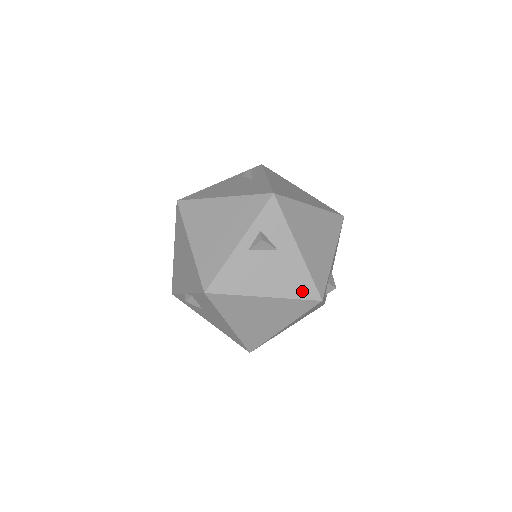
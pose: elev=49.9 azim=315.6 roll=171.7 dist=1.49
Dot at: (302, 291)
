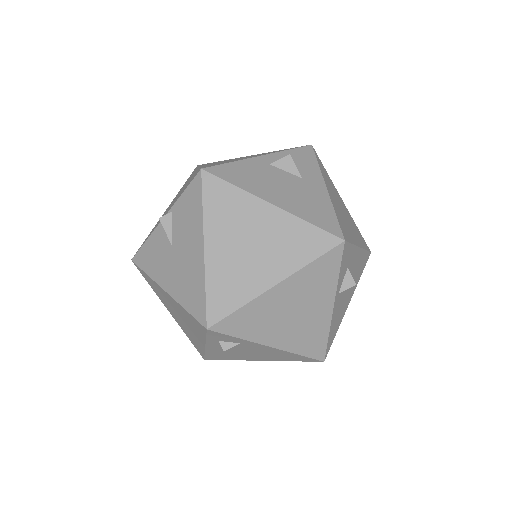
Dot at: (321, 221)
